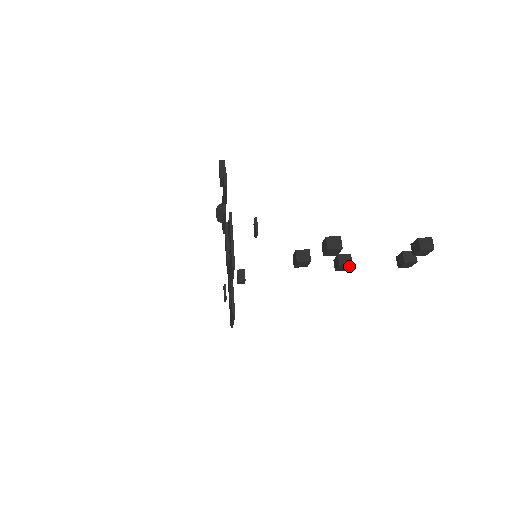
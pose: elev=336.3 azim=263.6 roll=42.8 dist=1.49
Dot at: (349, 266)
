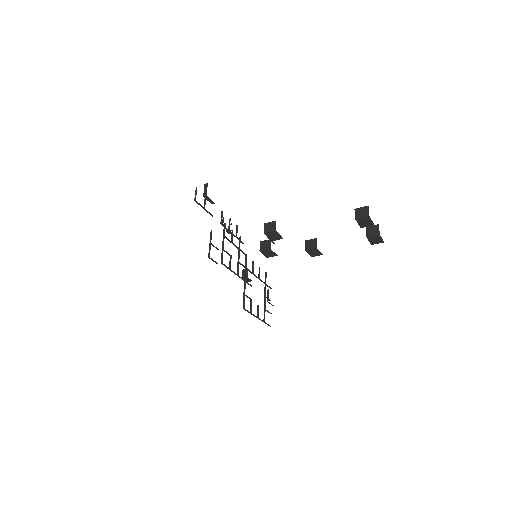
Dot at: (316, 249)
